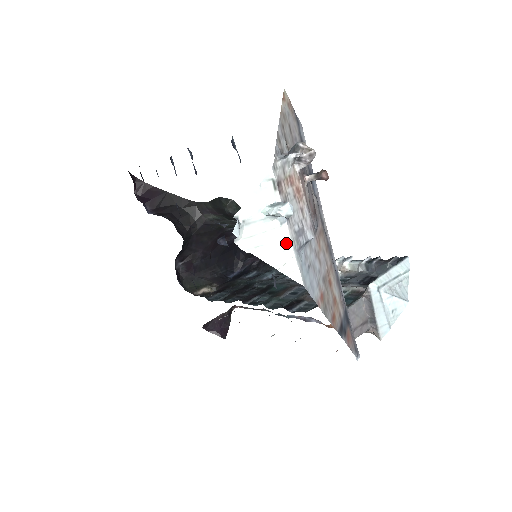
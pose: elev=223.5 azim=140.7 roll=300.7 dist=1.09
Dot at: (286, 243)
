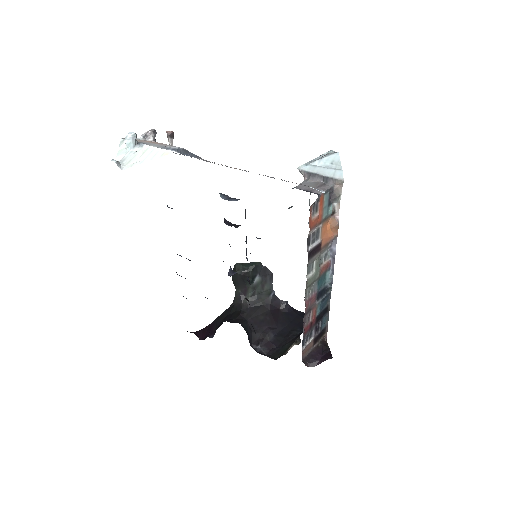
Dot at: (150, 149)
